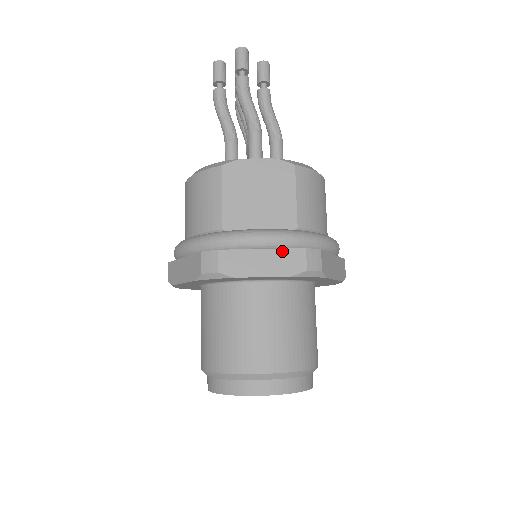
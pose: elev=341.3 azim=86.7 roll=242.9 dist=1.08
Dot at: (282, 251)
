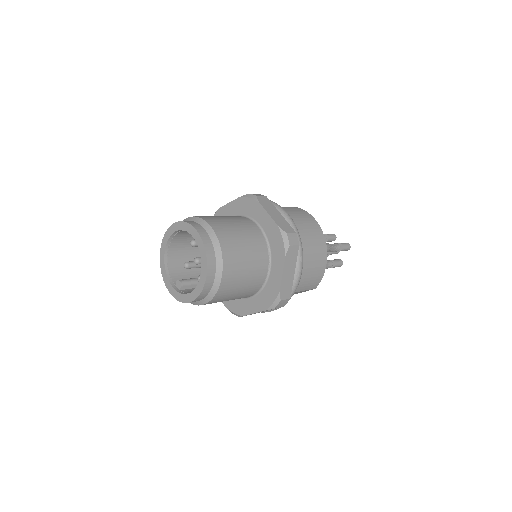
Dot at: occluded
